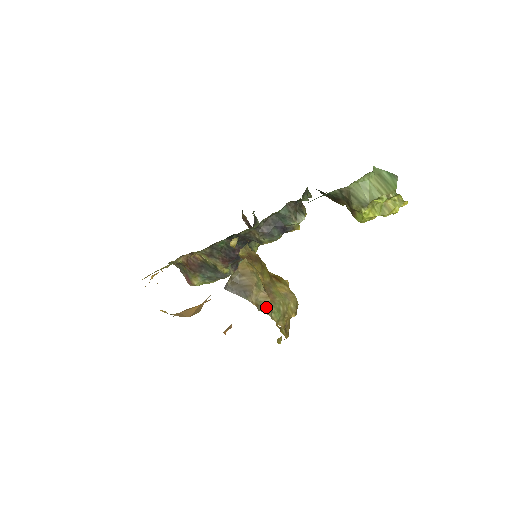
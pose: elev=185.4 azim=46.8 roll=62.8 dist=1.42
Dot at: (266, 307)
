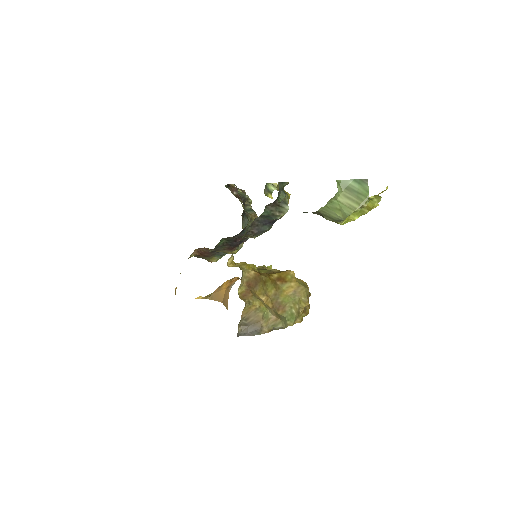
Dot at: (279, 326)
